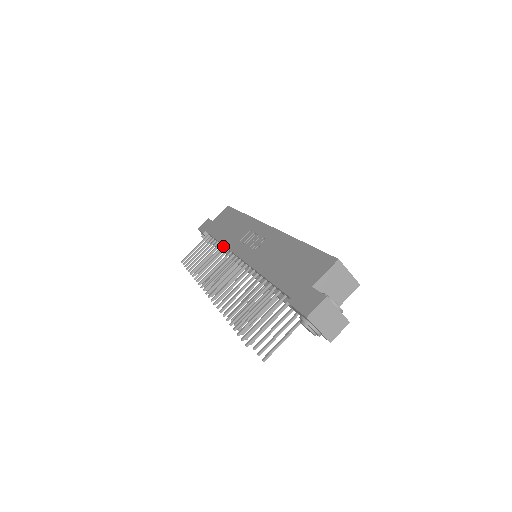
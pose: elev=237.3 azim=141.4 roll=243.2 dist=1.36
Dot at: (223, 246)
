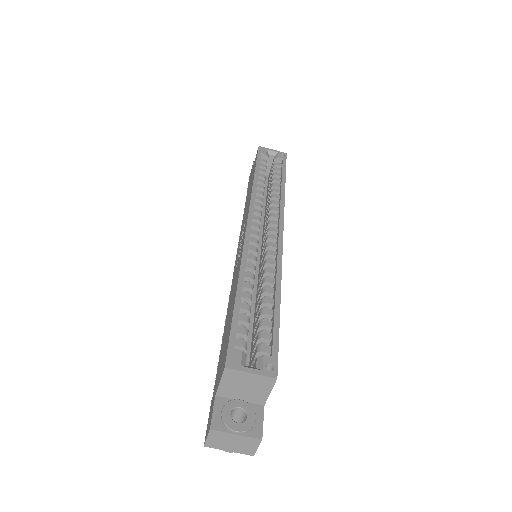
Dot at: occluded
